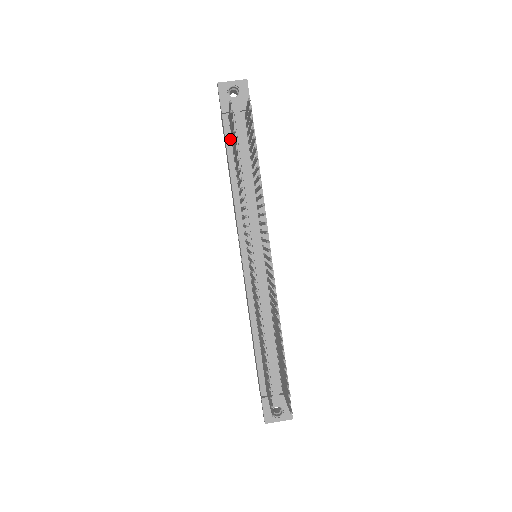
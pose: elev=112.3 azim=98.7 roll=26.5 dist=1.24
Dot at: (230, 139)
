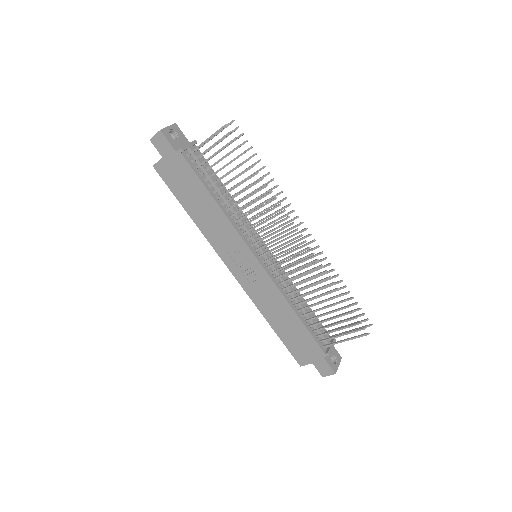
Dot at: (197, 171)
